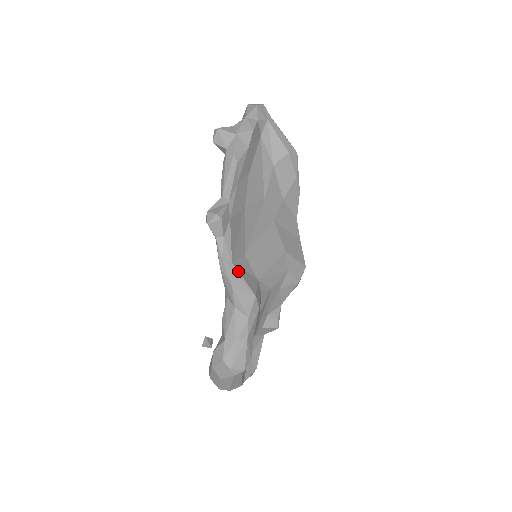
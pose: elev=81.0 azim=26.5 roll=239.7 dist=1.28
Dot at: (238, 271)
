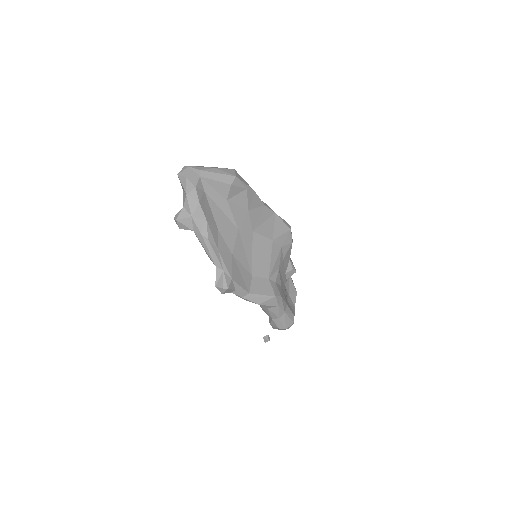
Dot at: (256, 294)
